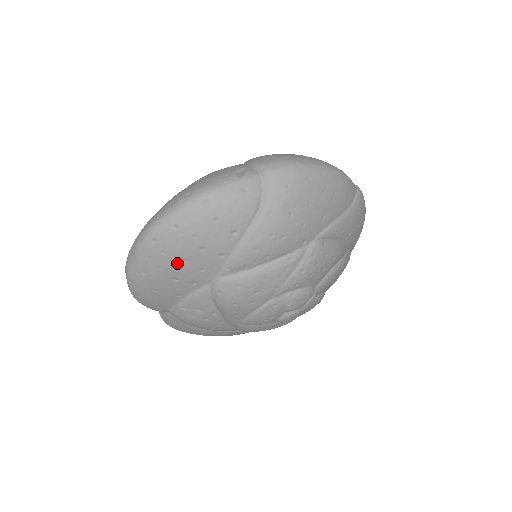
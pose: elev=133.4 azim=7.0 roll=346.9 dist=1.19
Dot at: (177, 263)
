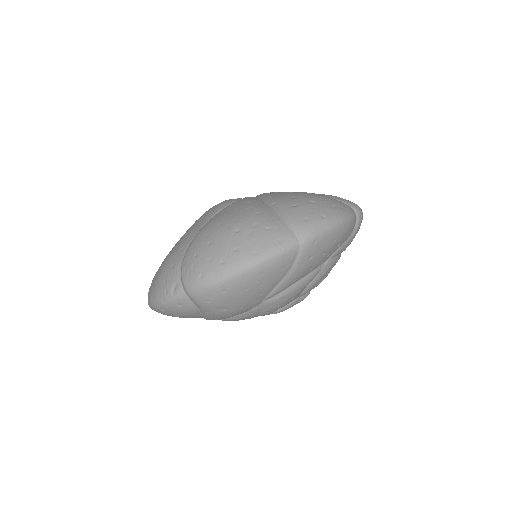
Dot at: occluded
